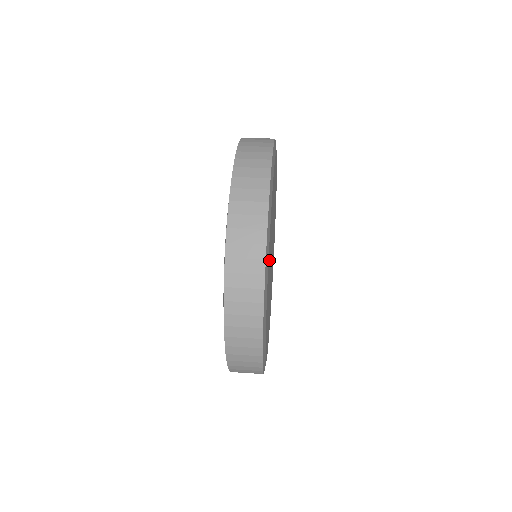
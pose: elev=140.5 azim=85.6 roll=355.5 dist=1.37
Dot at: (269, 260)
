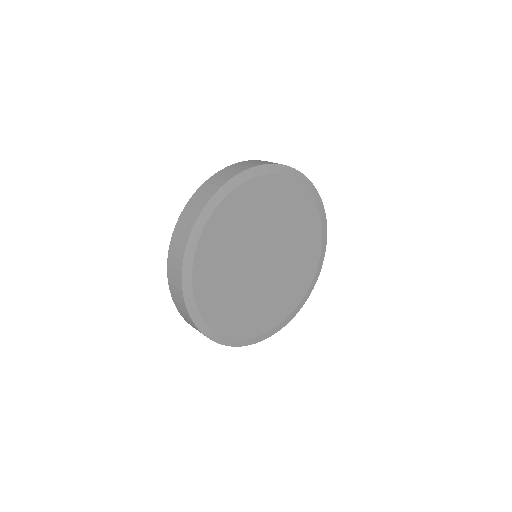
Dot at: (241, 209)
